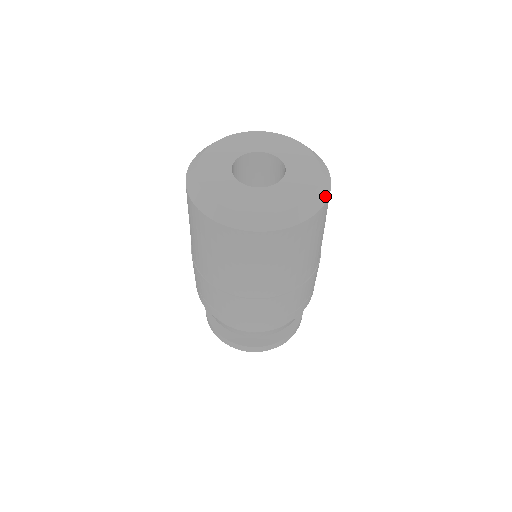
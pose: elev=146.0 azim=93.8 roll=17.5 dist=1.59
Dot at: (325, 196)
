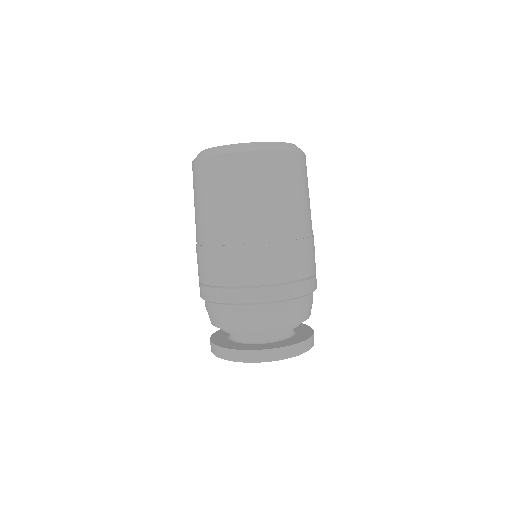
Dot at: (286, 148)
